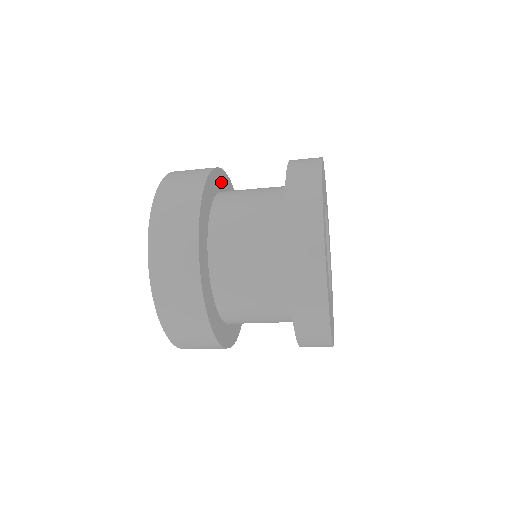
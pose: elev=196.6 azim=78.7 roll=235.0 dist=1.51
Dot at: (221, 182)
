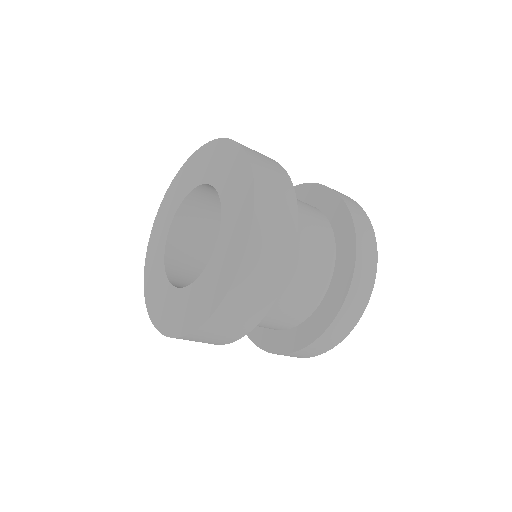
Dot at: occluded
